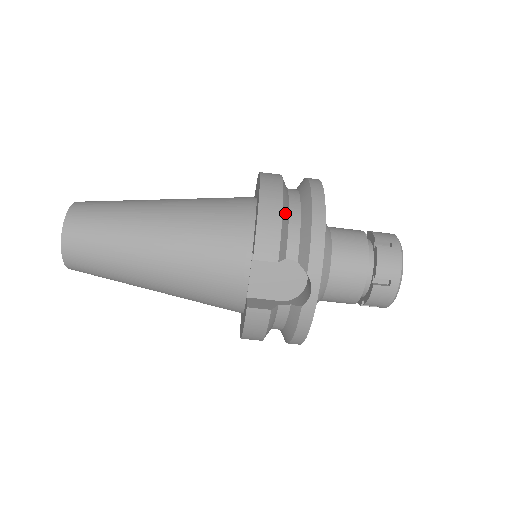
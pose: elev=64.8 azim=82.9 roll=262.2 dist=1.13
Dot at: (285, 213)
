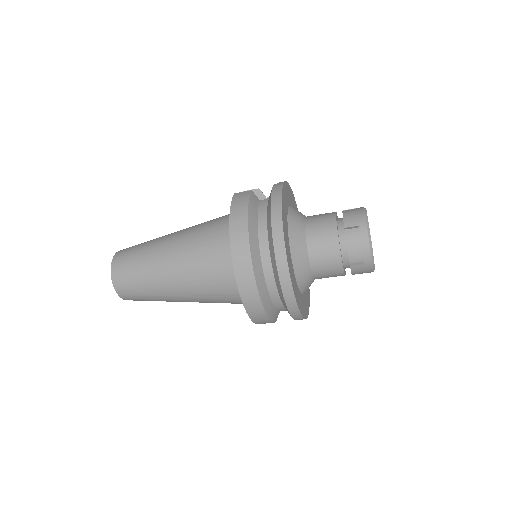
Dot at: (269, 309)
